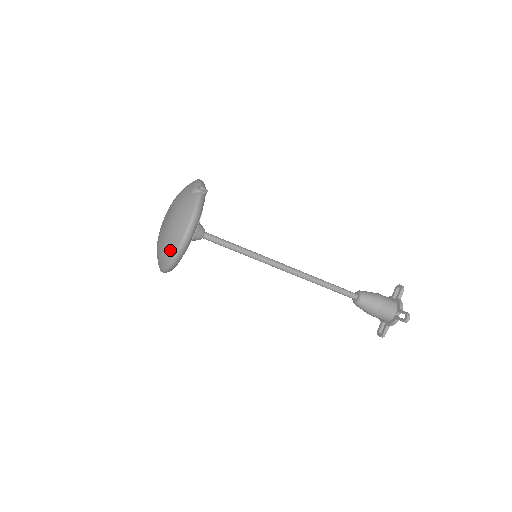
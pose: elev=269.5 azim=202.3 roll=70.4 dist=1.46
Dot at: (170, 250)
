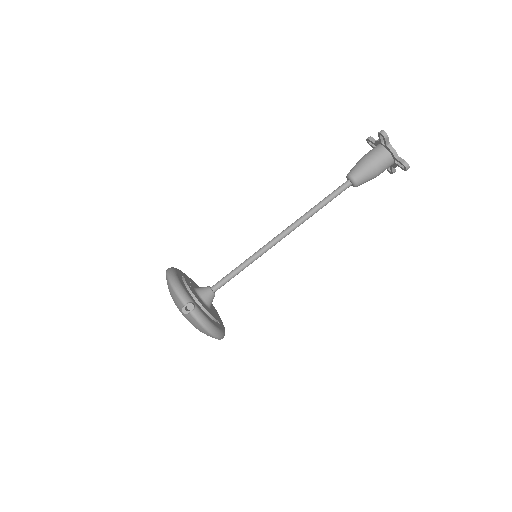
Dot at: occluded
